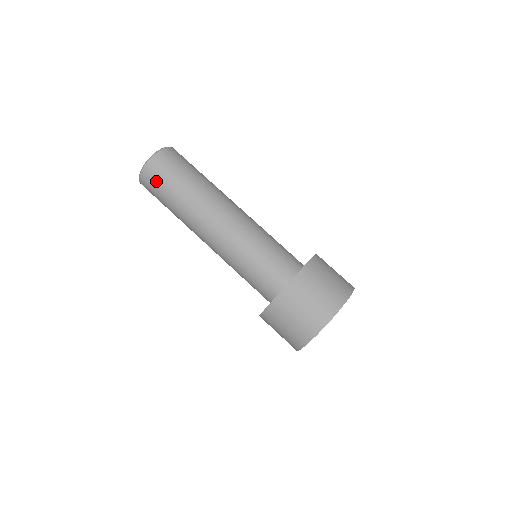
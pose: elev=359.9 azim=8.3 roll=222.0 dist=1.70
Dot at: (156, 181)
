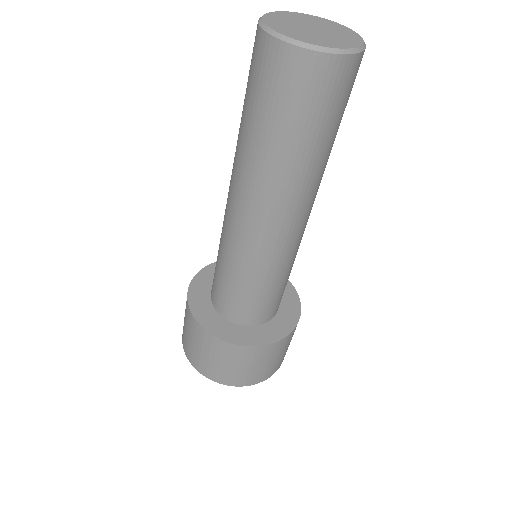
Dot at: (310, 96)
